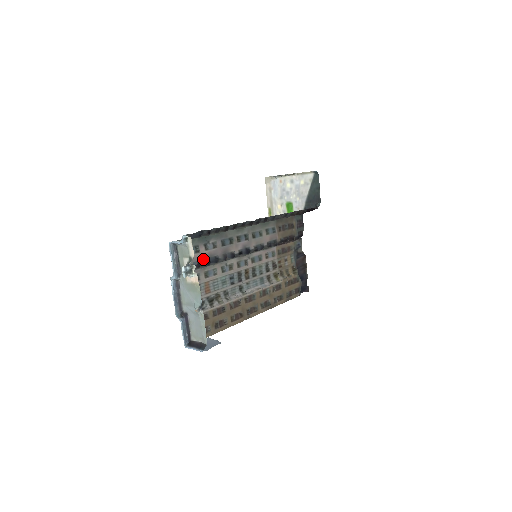
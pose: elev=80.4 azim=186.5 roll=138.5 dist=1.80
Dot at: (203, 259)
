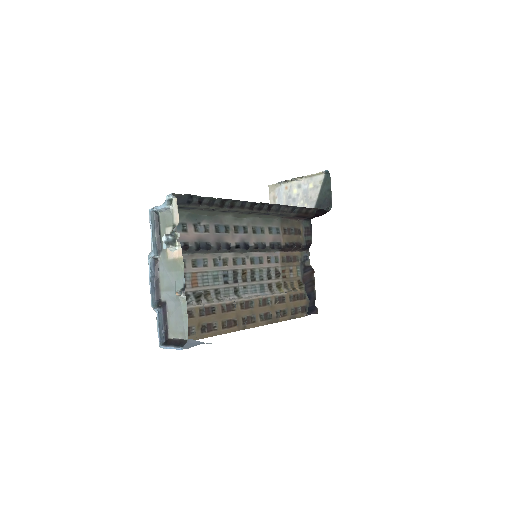
Dot at: (191, 241)
